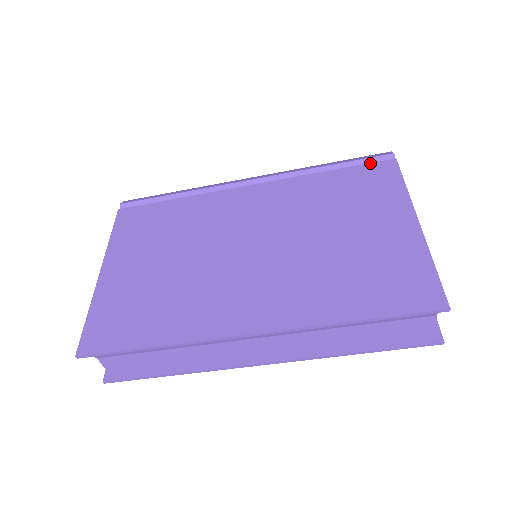
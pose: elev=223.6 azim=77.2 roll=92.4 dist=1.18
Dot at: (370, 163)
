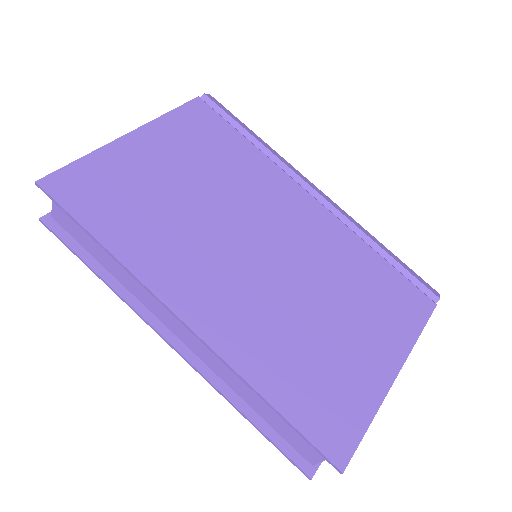
Dot at: (415, 286)
